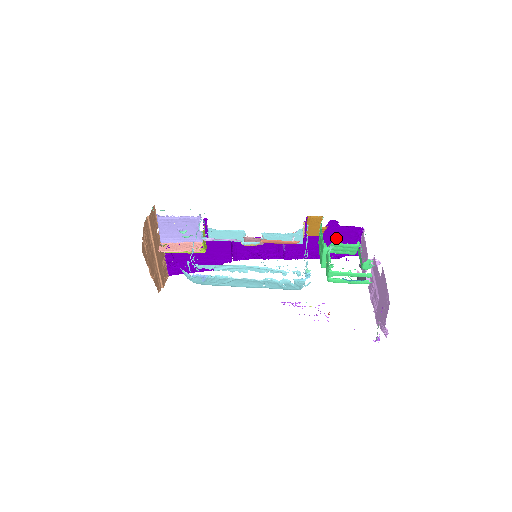
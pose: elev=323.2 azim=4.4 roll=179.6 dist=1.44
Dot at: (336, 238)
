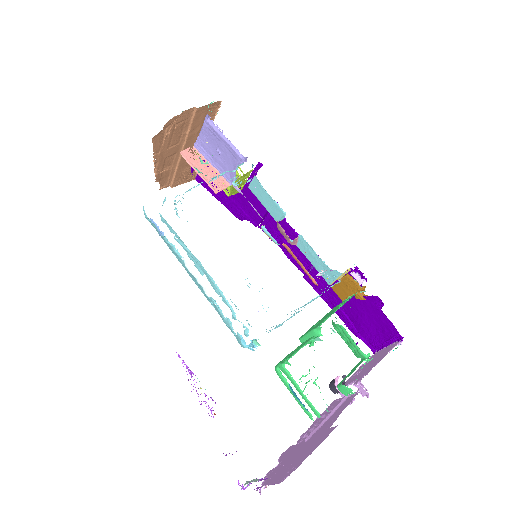
Dot at: (368, 316)
